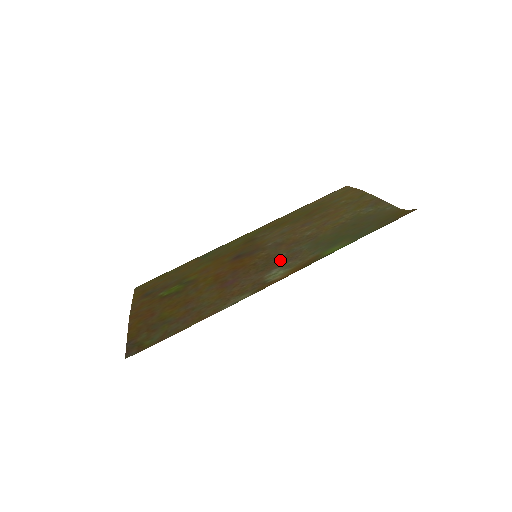
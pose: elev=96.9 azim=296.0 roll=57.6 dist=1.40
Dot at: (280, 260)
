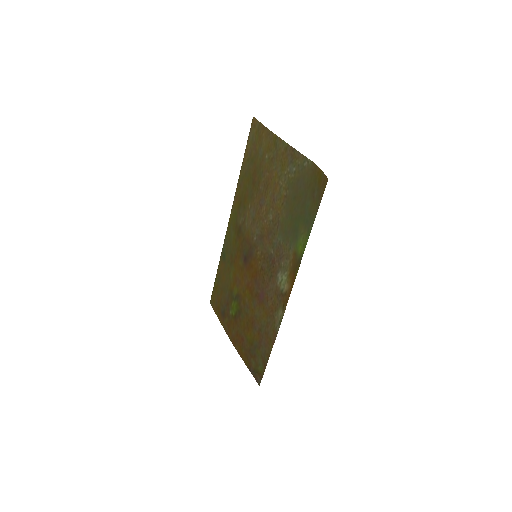
Dot at: (274, 261)
